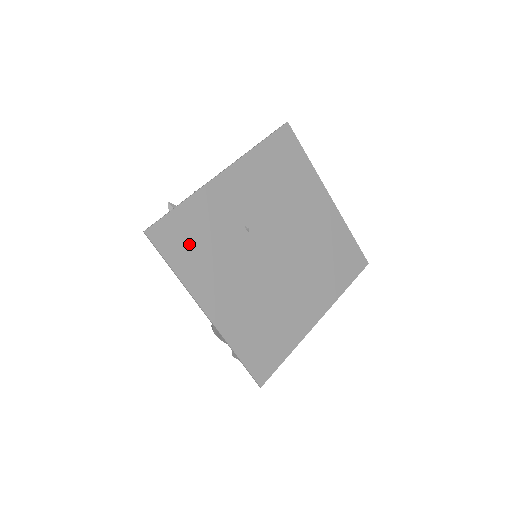
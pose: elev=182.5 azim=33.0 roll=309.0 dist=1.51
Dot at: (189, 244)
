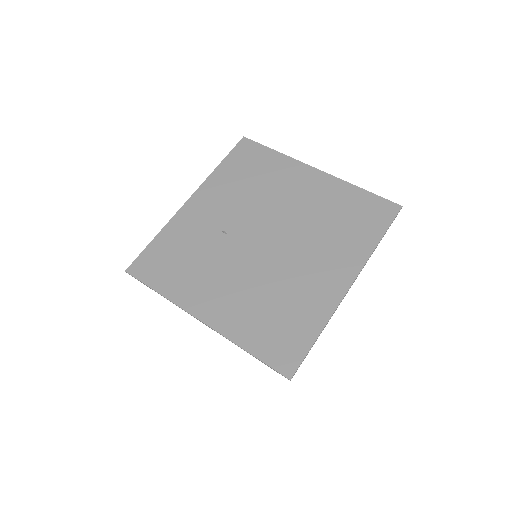
Dot at: (168, 266)
